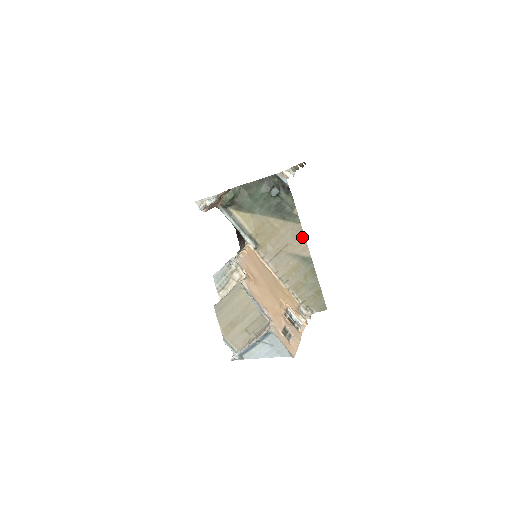
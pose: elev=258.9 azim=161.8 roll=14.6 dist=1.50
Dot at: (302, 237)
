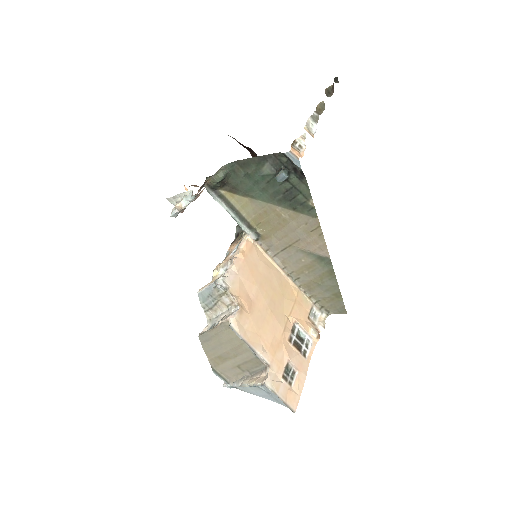
Dot at: (319, 234)
